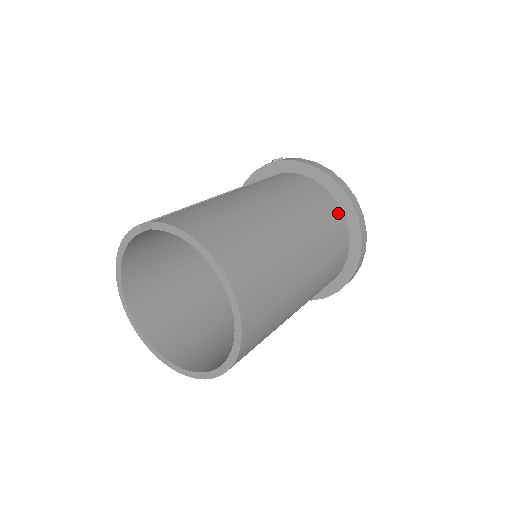
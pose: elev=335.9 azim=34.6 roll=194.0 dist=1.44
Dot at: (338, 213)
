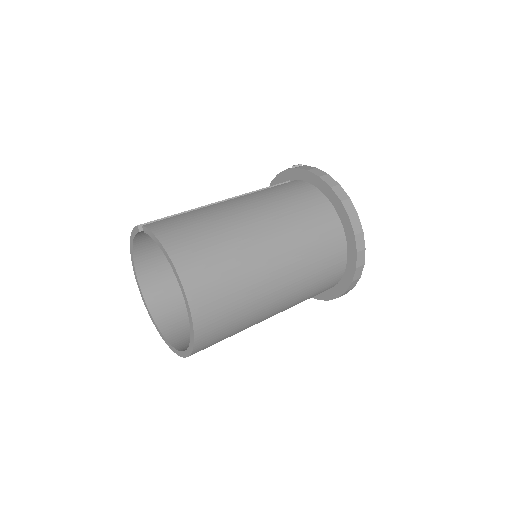
Dot at: (336, 227)
